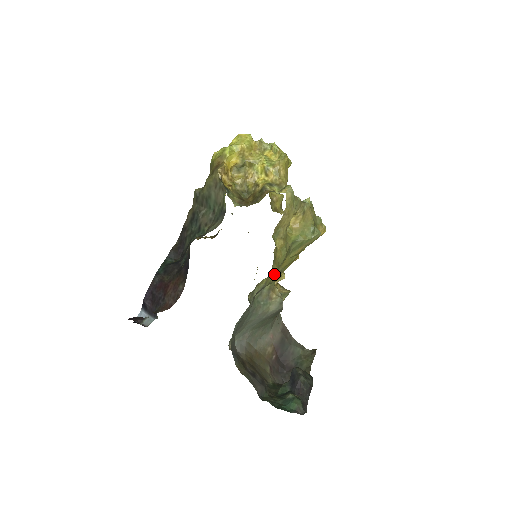
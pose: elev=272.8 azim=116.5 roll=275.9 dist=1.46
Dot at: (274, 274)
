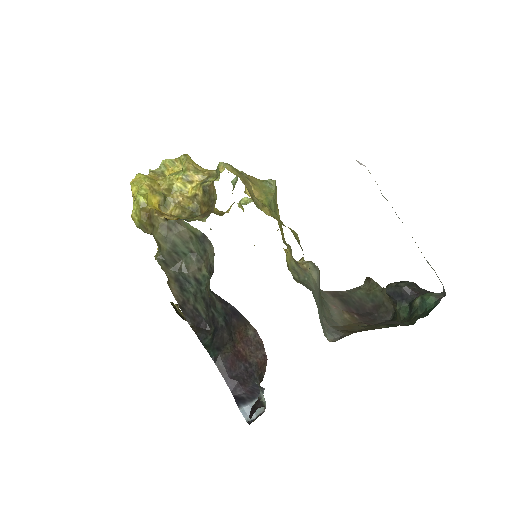
Dot at: (294, 234)
